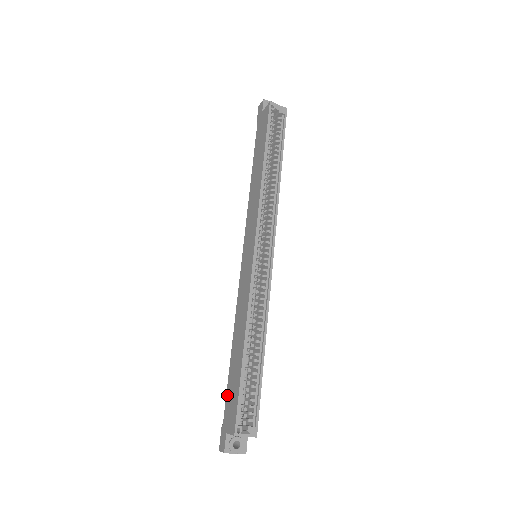
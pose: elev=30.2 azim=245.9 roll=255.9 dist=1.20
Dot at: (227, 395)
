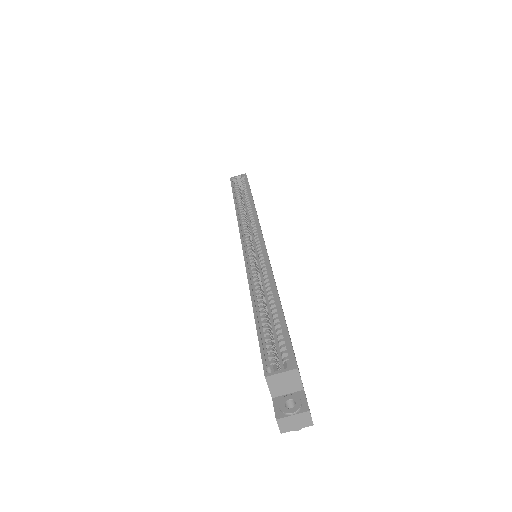
Dot at: occluded
